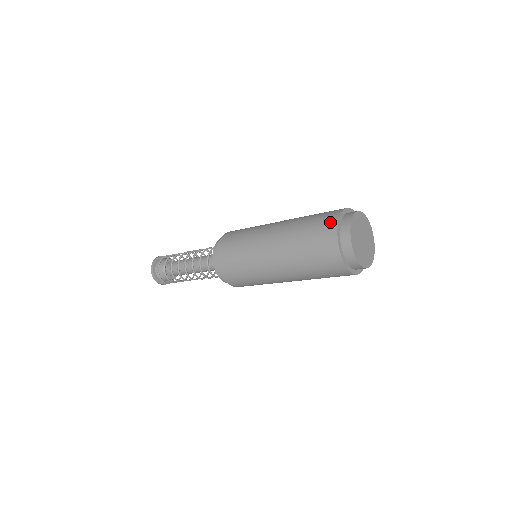
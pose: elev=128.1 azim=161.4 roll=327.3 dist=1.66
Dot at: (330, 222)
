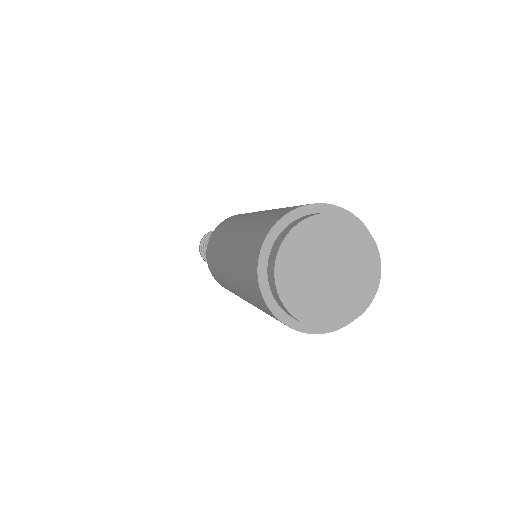
Dot at: (284, 211)
